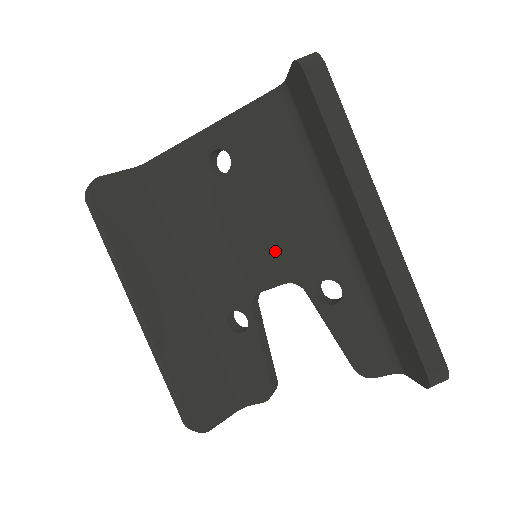
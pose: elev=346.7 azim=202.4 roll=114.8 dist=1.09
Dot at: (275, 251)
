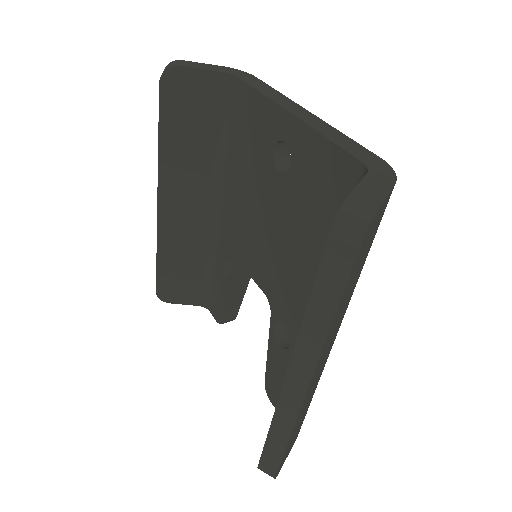
Dot at: (272, 268)
